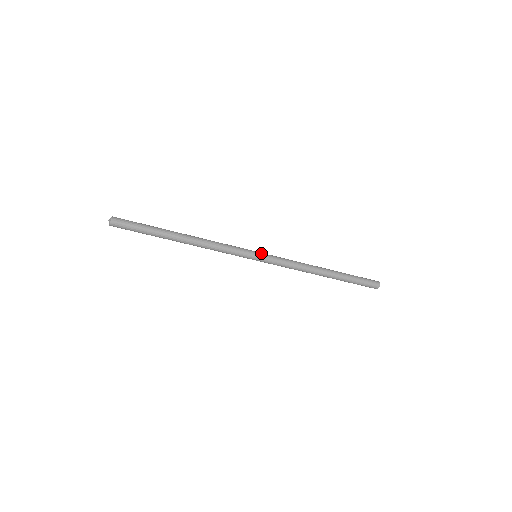
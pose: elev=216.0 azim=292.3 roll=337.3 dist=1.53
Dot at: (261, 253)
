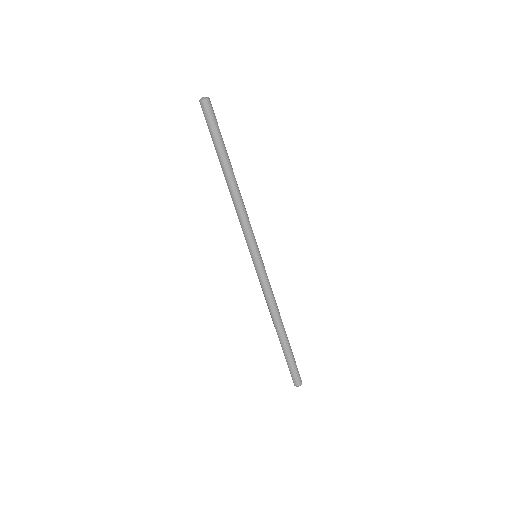
Dot at: occluded
